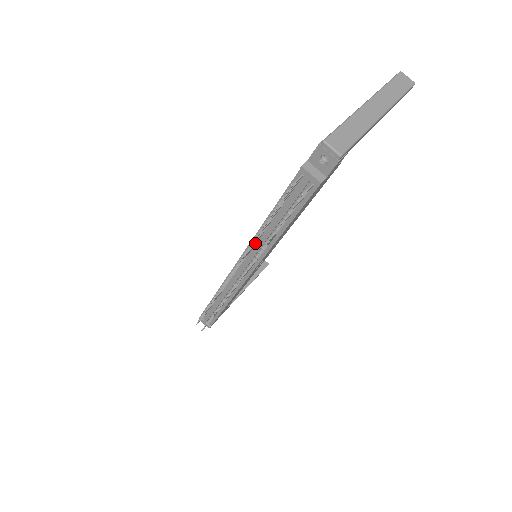
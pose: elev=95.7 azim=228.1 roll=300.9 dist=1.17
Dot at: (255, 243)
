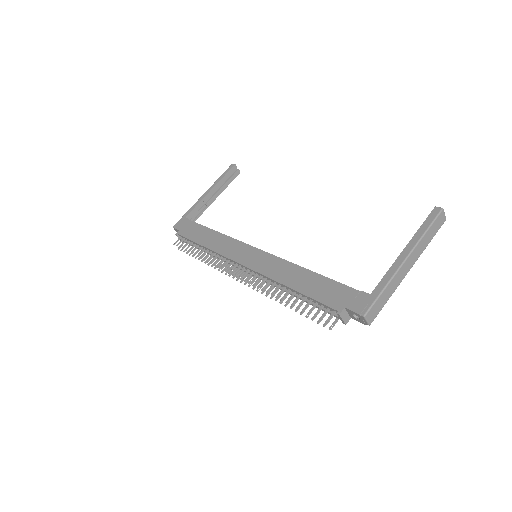
Dot at: (267, 278)
